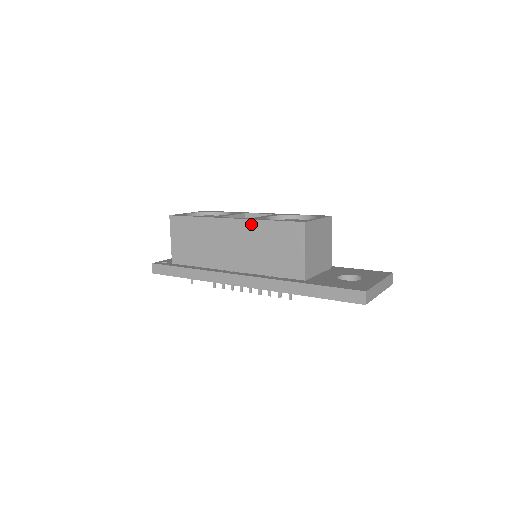
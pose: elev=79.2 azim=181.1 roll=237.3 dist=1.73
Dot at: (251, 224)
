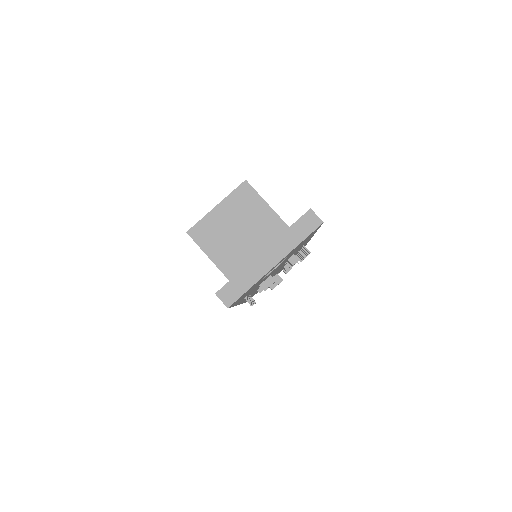
Dot at: occluded
